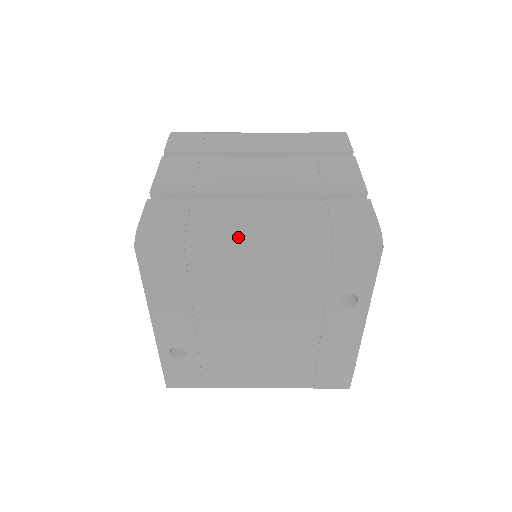
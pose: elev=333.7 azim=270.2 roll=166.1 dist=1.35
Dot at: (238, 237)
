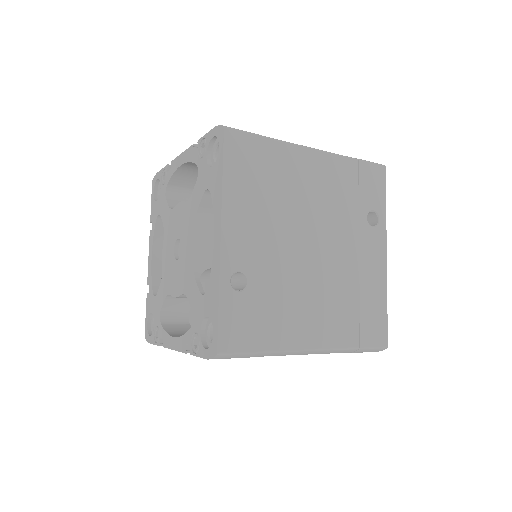
Dot at: occluded
